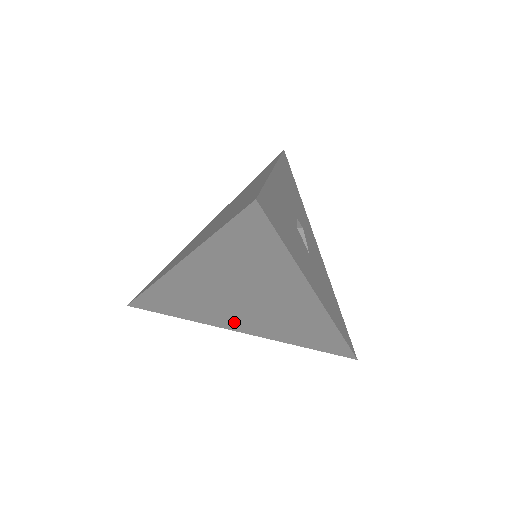
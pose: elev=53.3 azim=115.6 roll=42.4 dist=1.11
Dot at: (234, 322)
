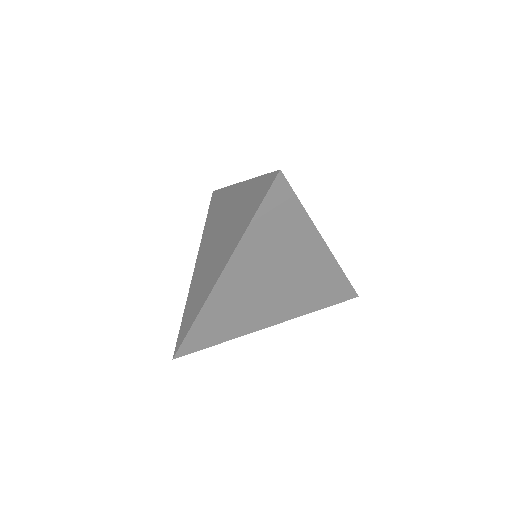
Dot at: (267, 316)
